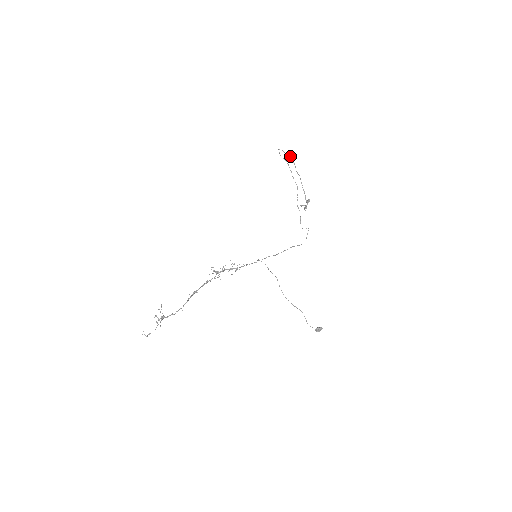
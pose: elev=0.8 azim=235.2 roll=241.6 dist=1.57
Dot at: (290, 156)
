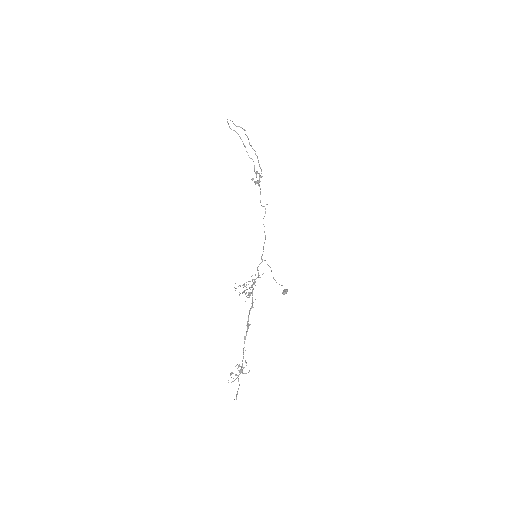
Dot at: (242, 128)
